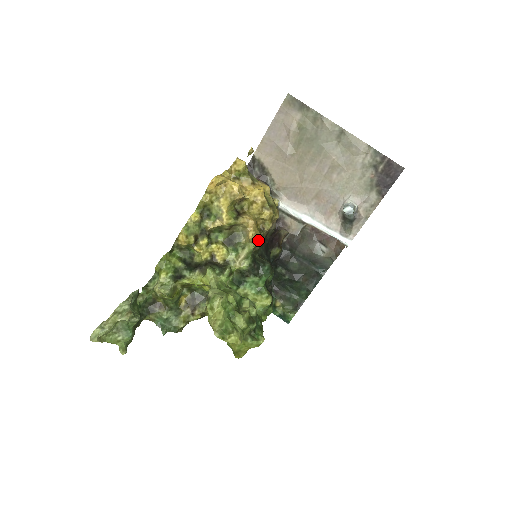
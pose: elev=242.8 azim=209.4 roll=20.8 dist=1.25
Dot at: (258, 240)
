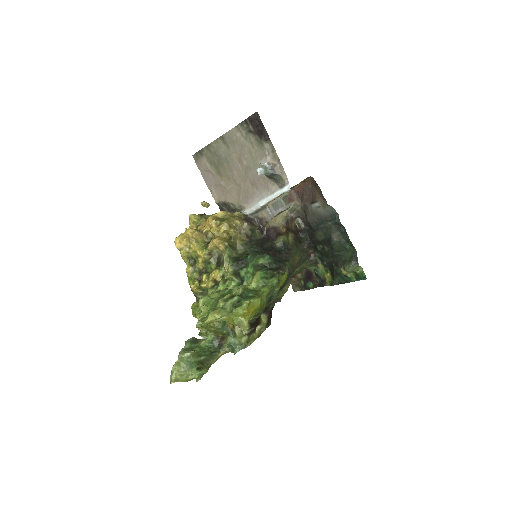
Dot at: (228, 246)
